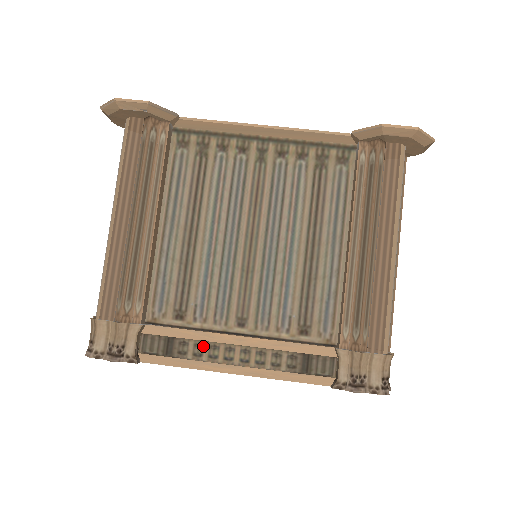
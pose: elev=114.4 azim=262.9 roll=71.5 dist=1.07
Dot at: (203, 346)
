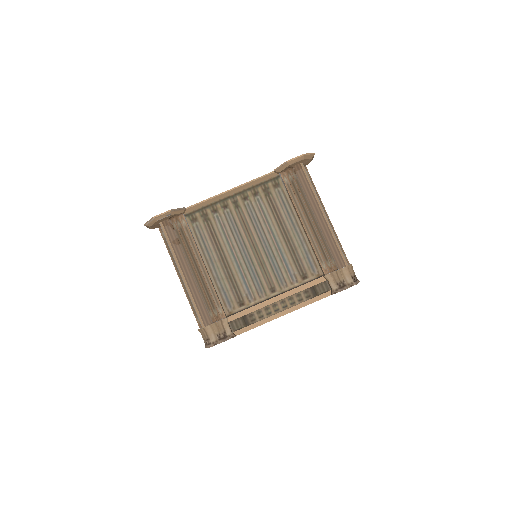
Dot at: (261, 311)
